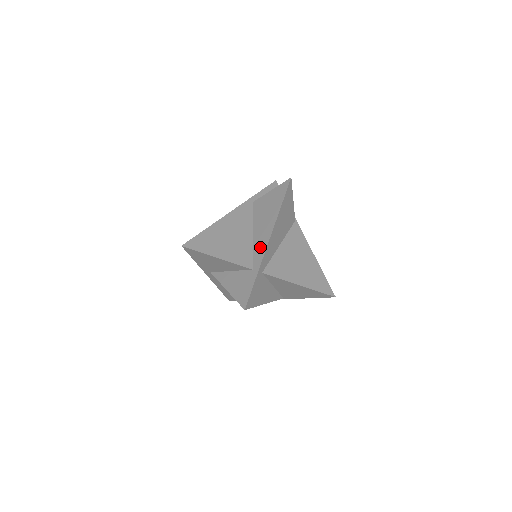
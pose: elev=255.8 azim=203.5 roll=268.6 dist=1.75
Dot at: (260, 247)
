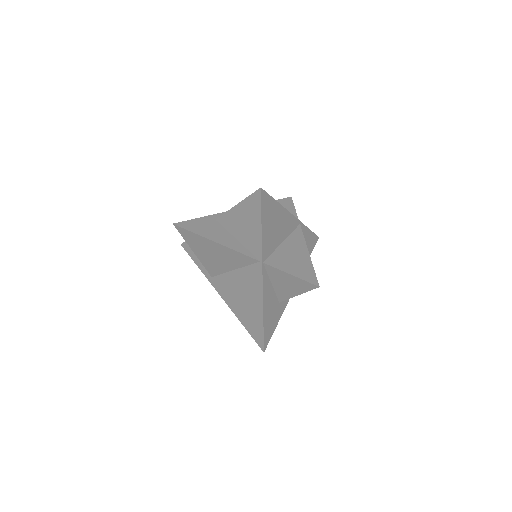
Dot at: occluded
